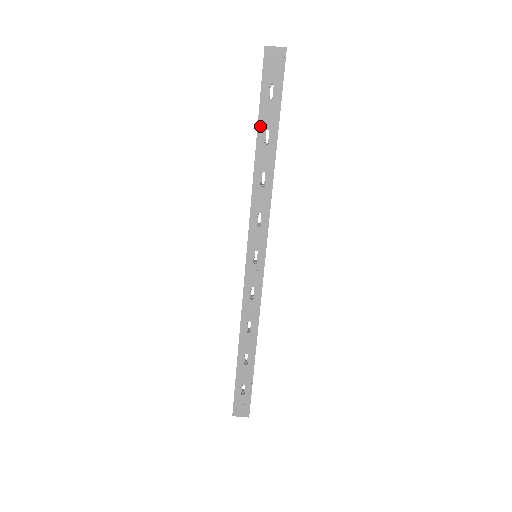
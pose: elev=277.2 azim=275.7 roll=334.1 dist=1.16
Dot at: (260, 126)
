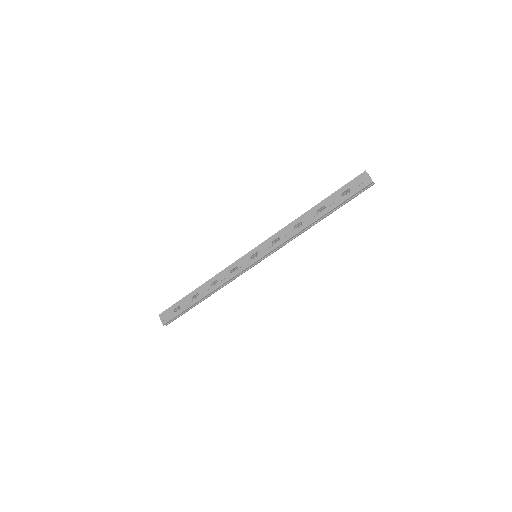
Dot at: (324, 201)
